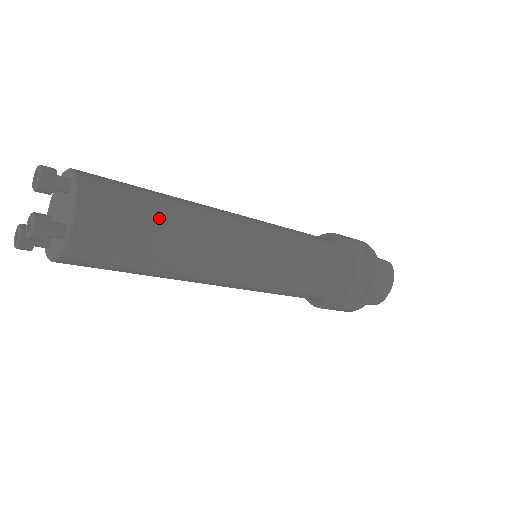
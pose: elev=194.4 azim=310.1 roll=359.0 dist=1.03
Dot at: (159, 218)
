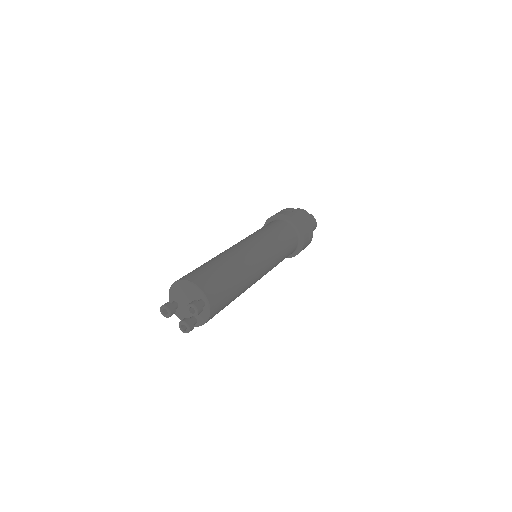
Dot at: (233, 299)
